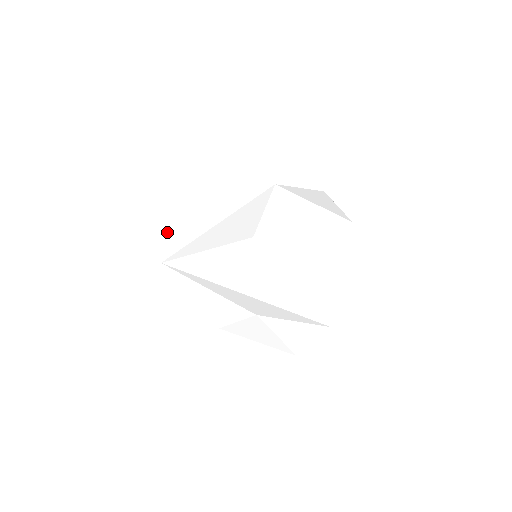
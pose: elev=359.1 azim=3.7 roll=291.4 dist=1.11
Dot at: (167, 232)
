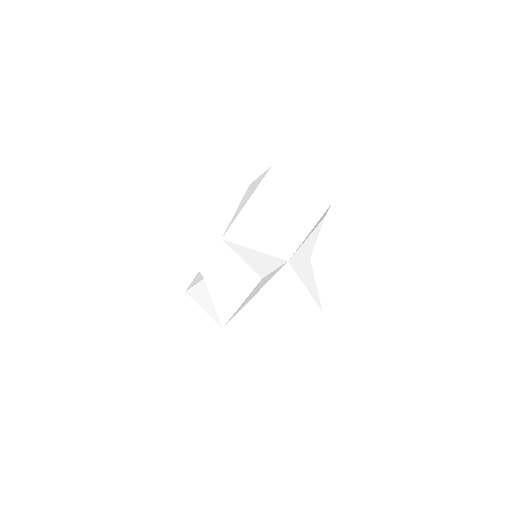
Dot at: (212, 227)
